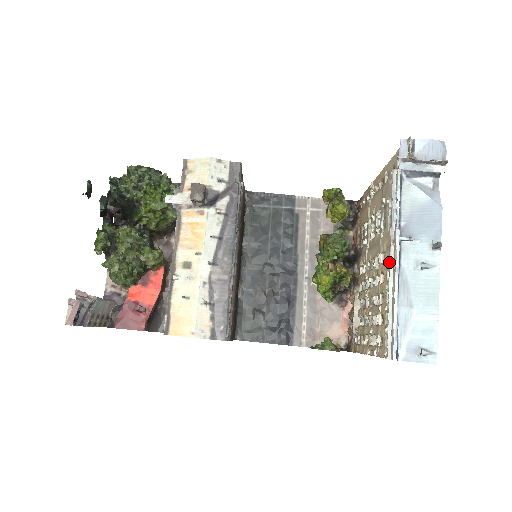
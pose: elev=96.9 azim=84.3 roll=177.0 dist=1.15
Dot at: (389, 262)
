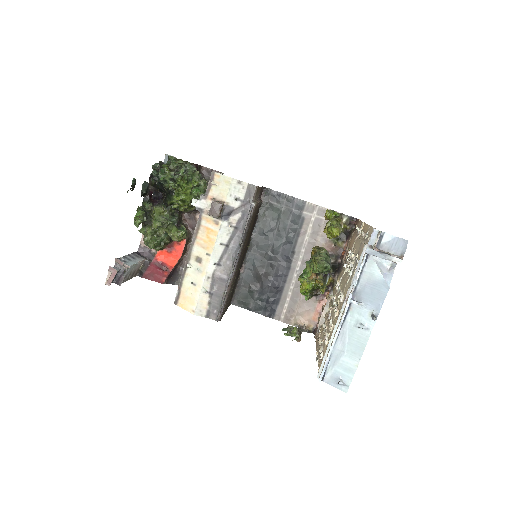
Dot at: (339, 313)
